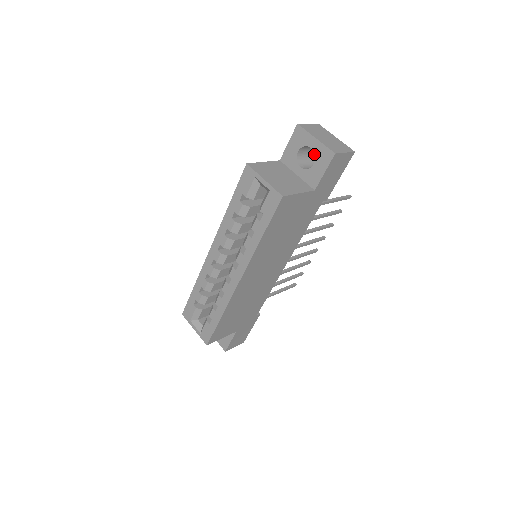
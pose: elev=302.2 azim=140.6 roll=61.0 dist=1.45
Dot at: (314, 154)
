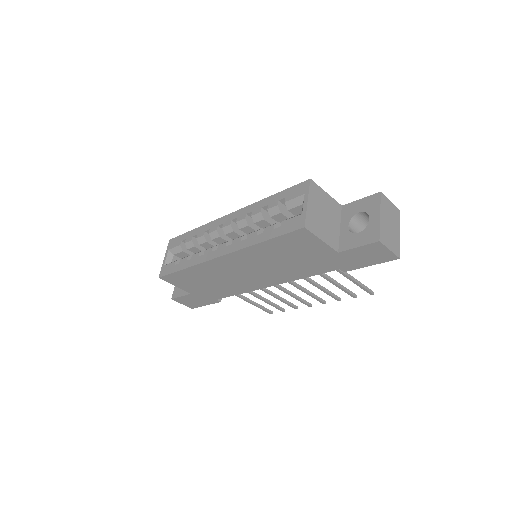
Dot at: occluded
